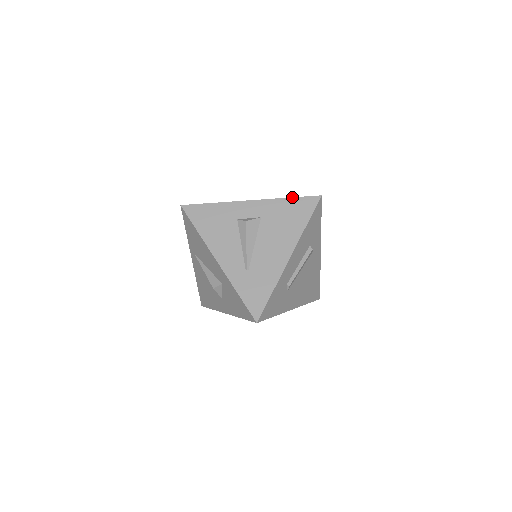
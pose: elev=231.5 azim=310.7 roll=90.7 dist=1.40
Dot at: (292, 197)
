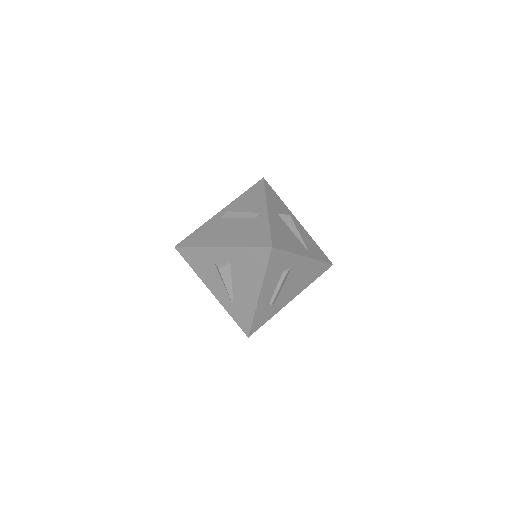
Dot at: (249, 247)
